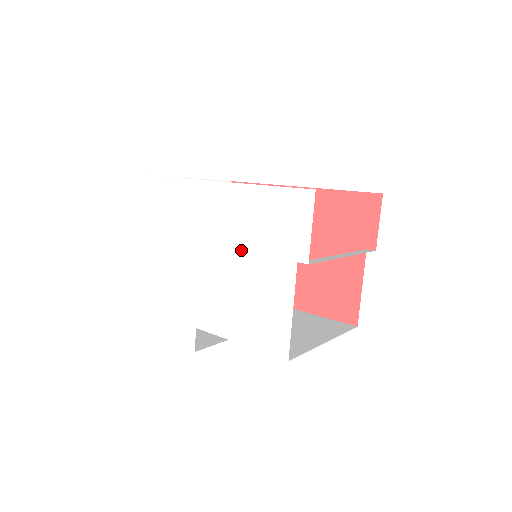
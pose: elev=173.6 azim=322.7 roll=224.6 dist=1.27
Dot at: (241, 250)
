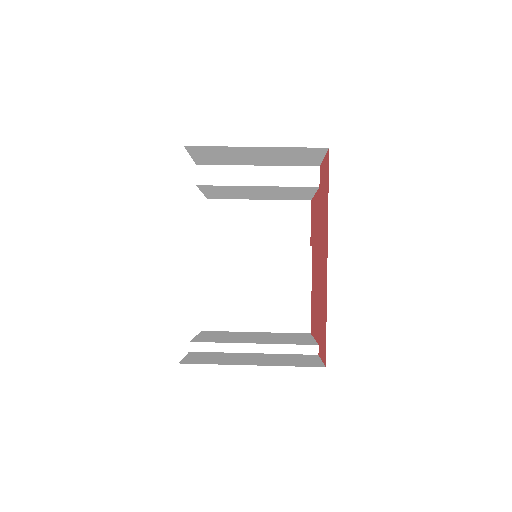
Dot at: occluded
